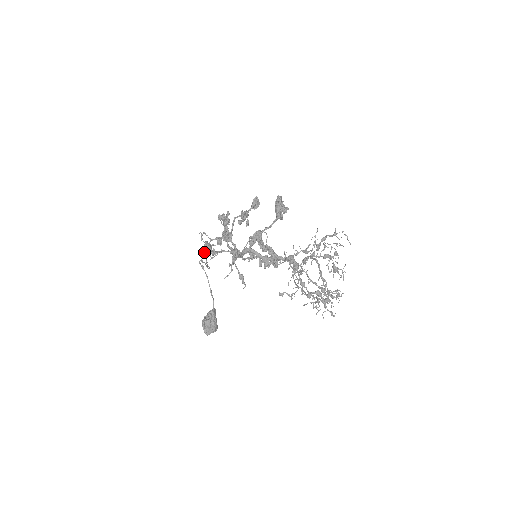
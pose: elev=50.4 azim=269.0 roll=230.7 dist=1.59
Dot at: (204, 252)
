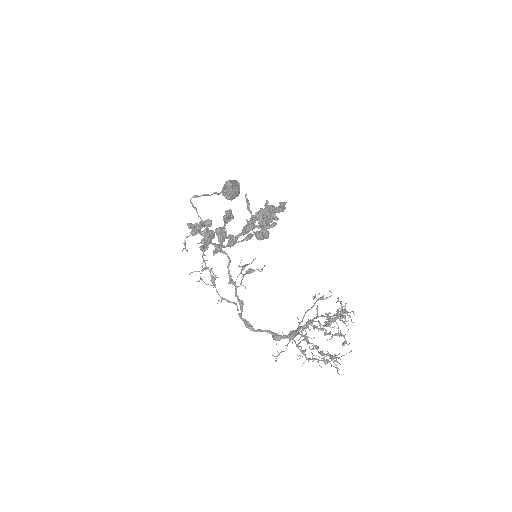
Dot at: occluded
